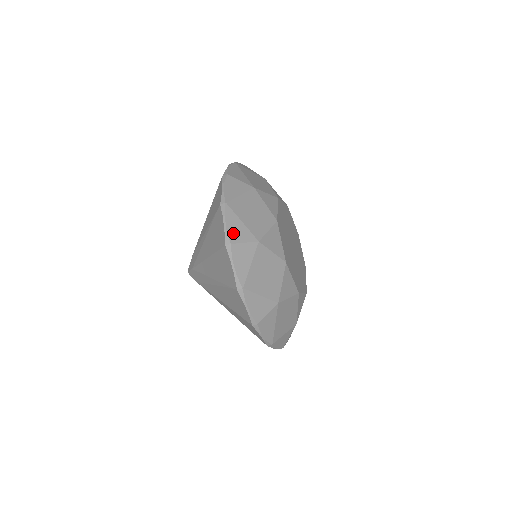
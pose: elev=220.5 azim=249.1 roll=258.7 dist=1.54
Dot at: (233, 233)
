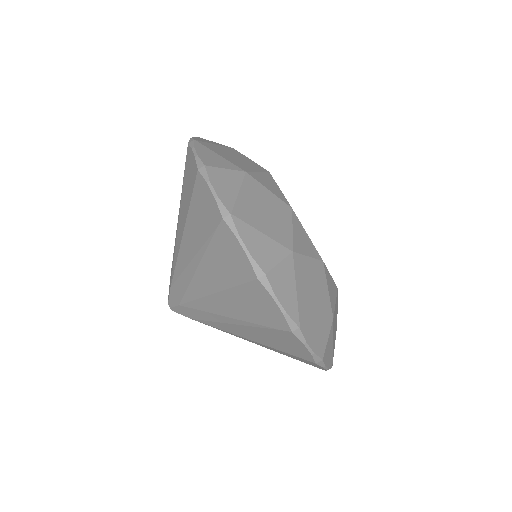
Dot at: occluded
